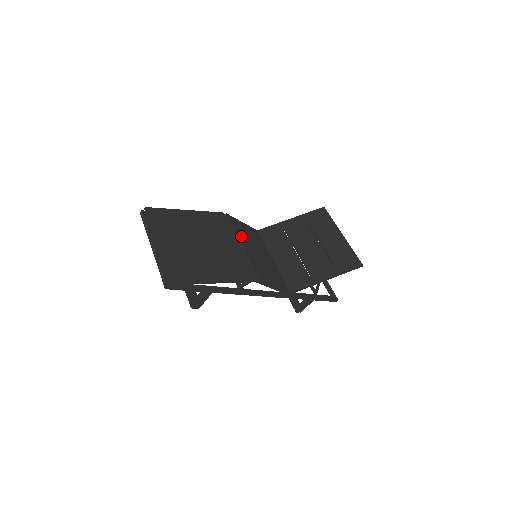
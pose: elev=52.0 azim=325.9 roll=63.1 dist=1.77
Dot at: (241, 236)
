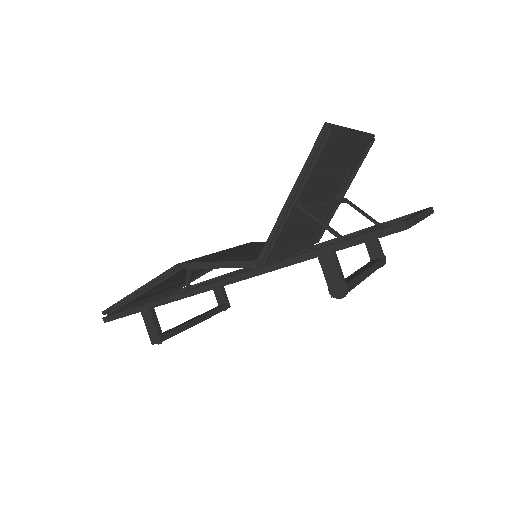
Dot at: occluded
